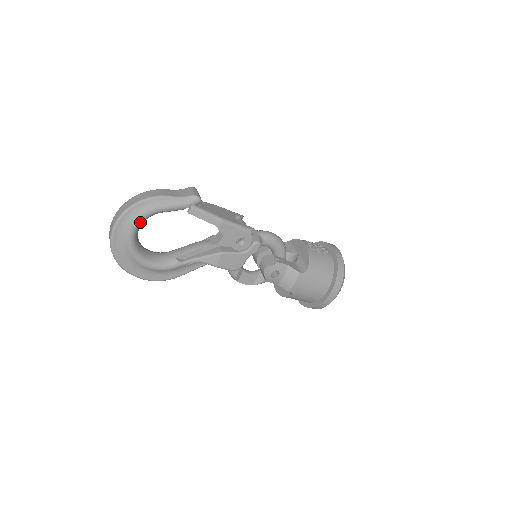
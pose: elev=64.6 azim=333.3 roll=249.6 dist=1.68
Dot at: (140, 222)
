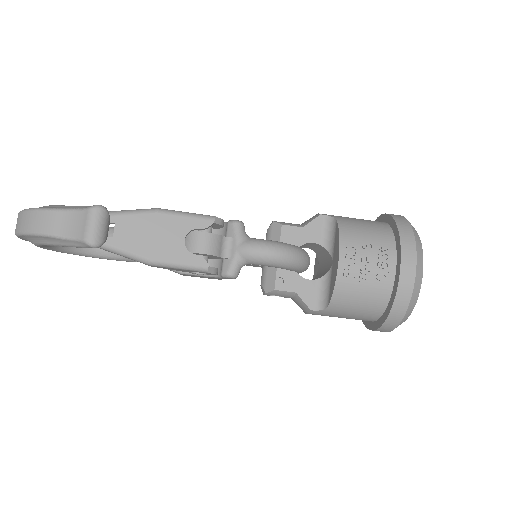
Dot at: occluded
